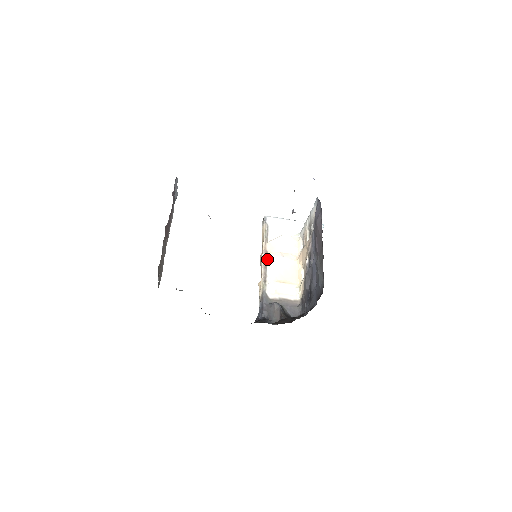
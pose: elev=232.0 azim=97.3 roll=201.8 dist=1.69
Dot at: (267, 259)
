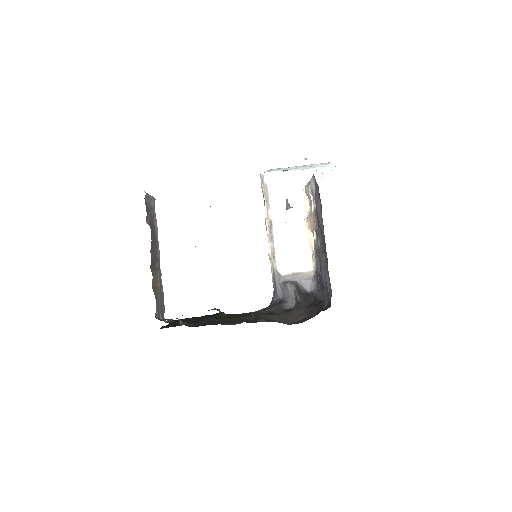
Dot at: (272, 229)
